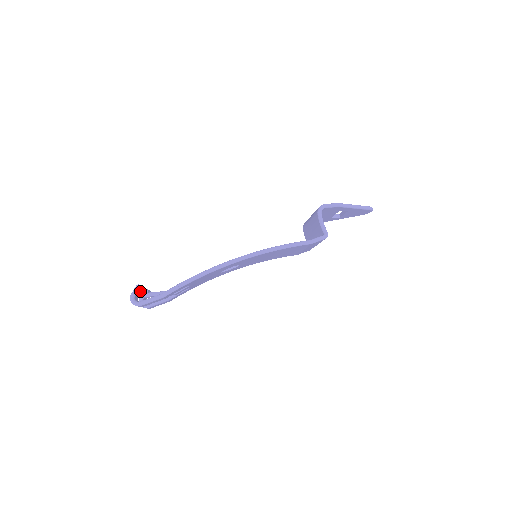
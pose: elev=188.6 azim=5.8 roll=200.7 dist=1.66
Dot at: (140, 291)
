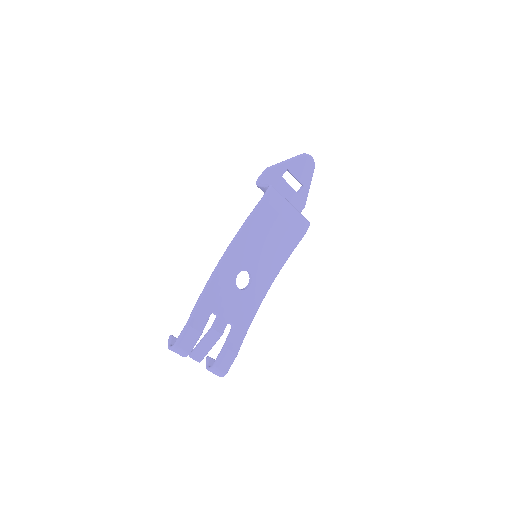
Dot at: occluded
